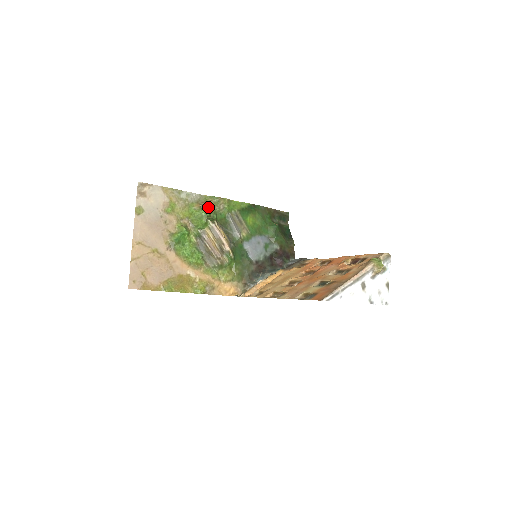
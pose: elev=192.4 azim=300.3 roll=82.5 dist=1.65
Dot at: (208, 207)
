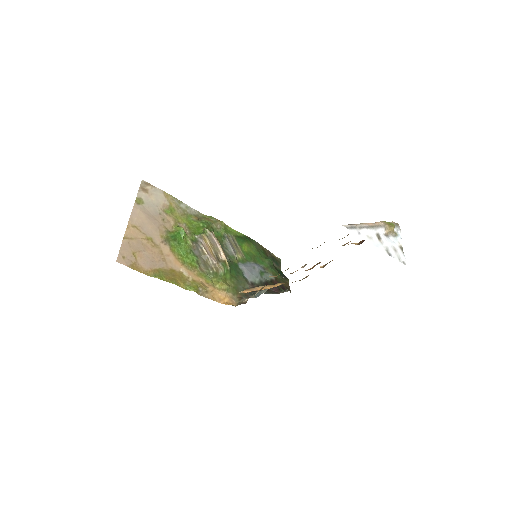
Dot at: (206, 222)
